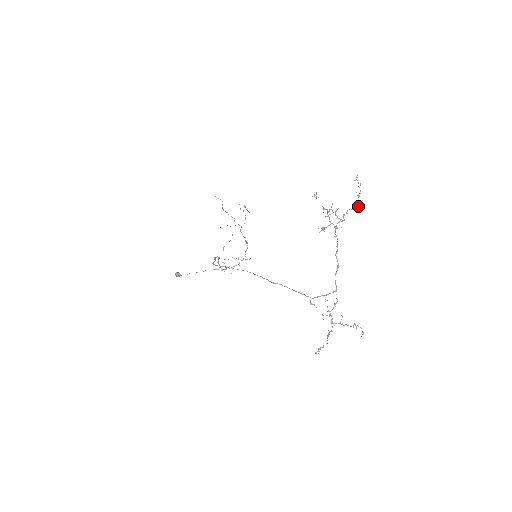
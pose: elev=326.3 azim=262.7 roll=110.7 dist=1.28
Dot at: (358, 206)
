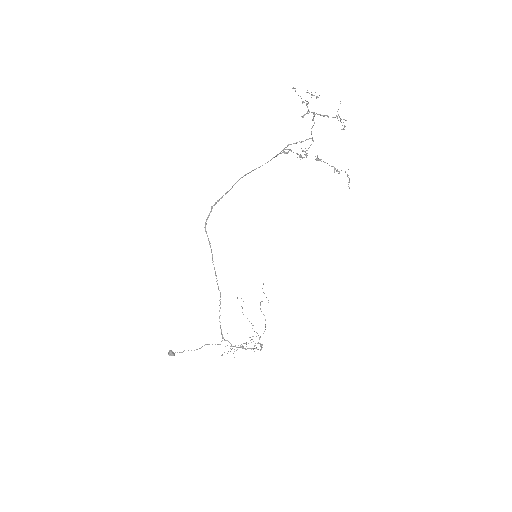
Dot at: (337, 111)
